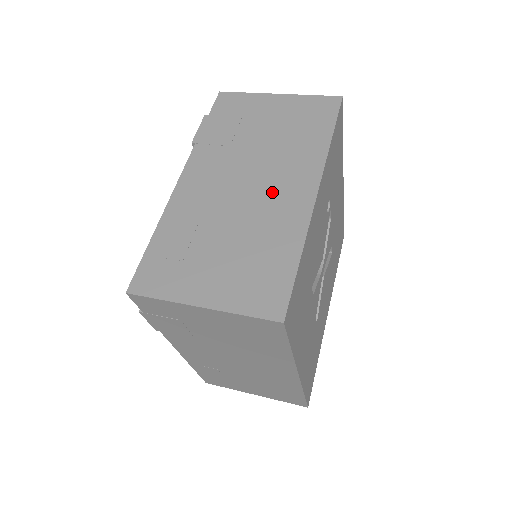
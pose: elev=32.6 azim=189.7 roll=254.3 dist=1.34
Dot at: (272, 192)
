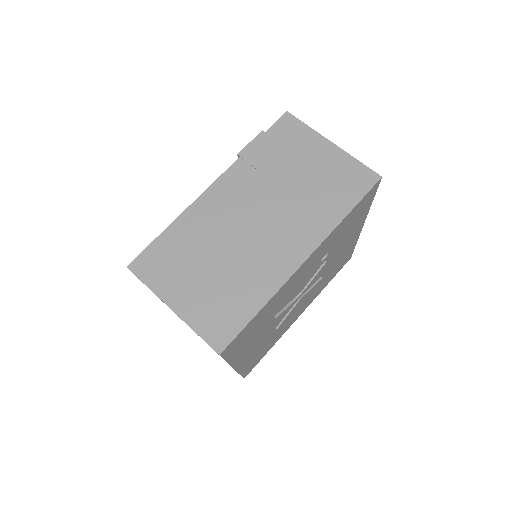
Dot at: (272, 240)
